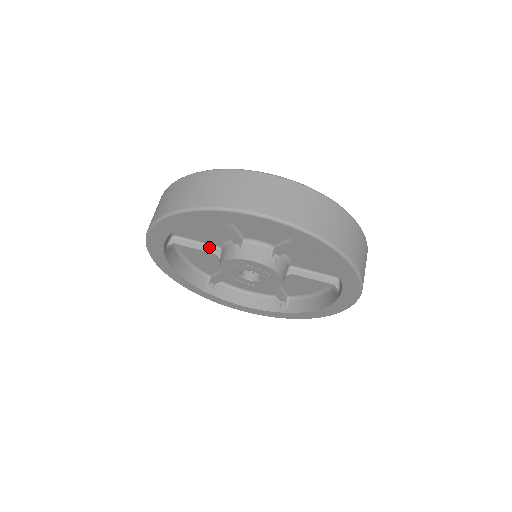
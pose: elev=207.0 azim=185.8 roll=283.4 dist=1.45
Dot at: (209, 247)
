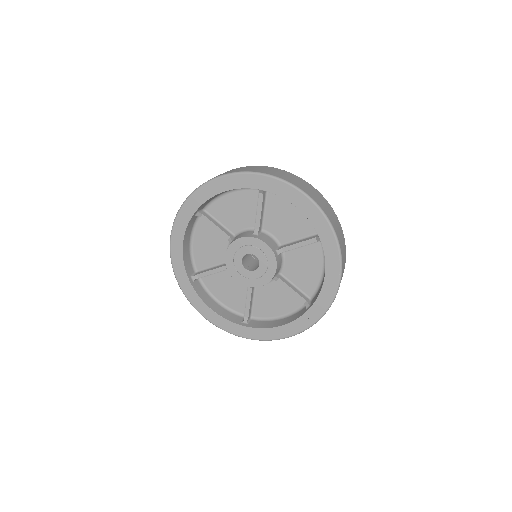
Dot at: (227, 231)
